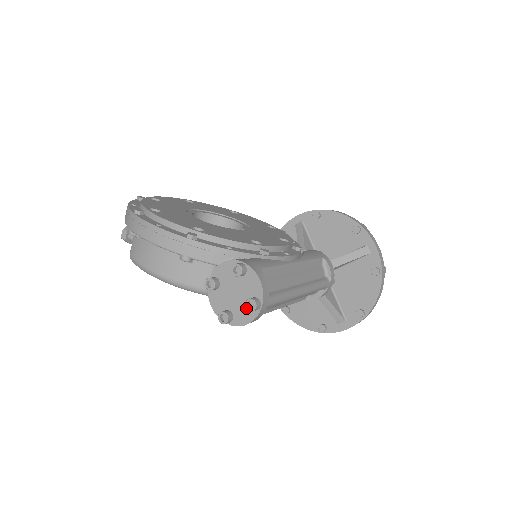
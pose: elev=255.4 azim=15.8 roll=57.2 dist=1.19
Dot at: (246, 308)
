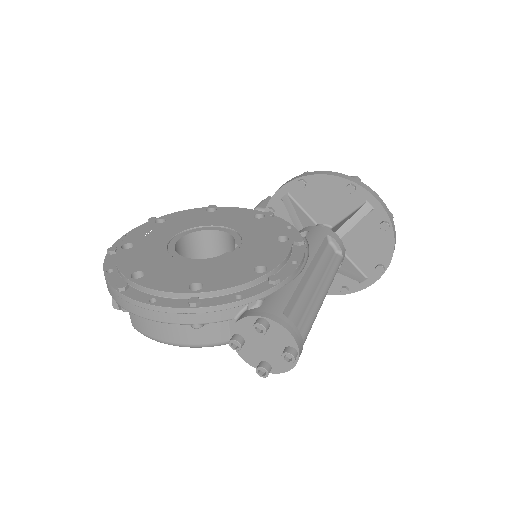
Dot at: occluded
